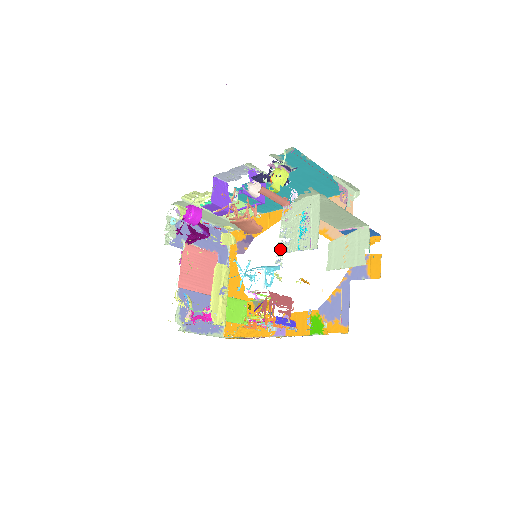
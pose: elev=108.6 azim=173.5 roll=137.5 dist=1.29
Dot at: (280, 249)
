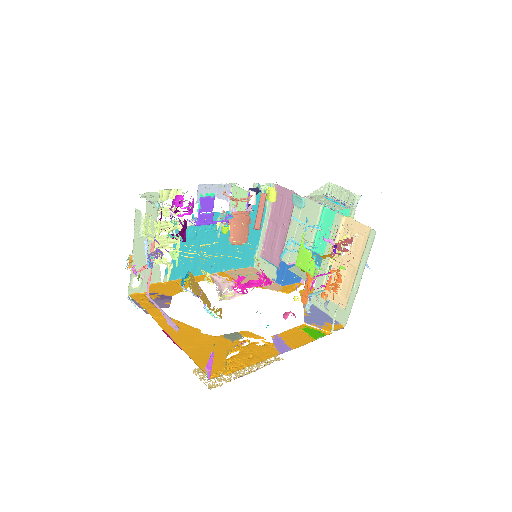
Dot at: (331, 208)
